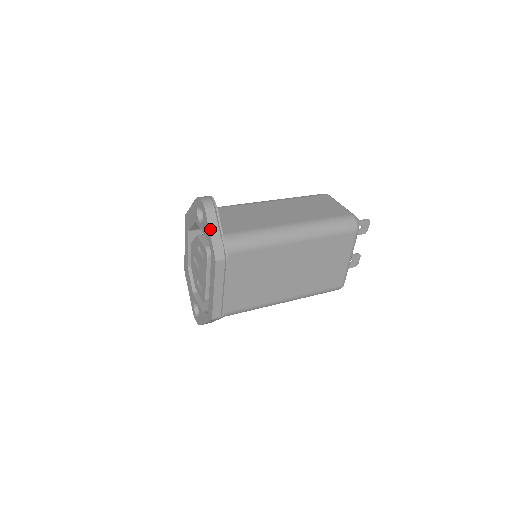
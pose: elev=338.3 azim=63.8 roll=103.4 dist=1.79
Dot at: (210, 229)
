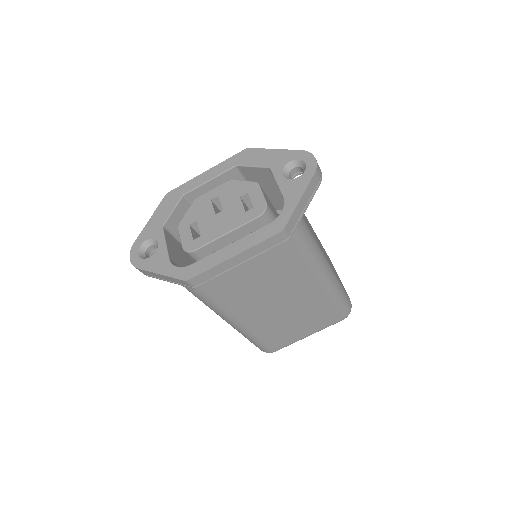
Dot at: (304, 195)
